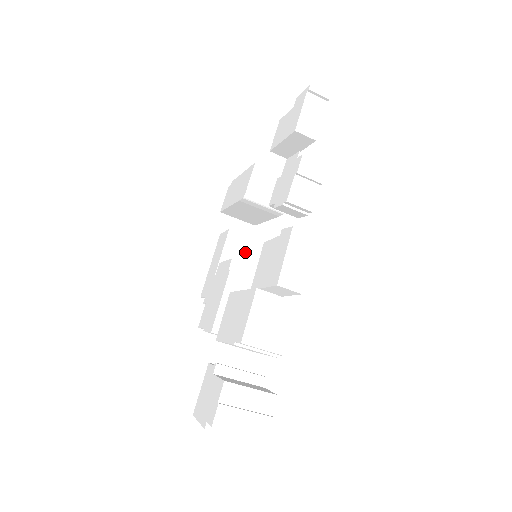
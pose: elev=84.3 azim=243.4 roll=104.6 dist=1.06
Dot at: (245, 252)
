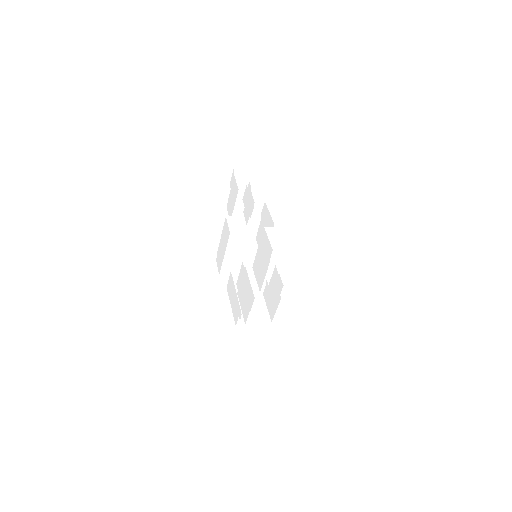
Dot at: occluded
